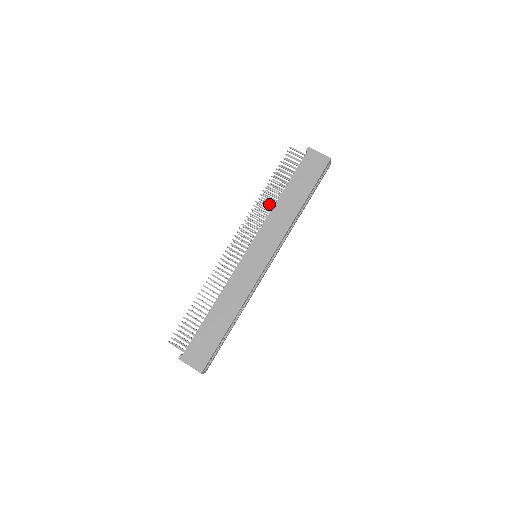
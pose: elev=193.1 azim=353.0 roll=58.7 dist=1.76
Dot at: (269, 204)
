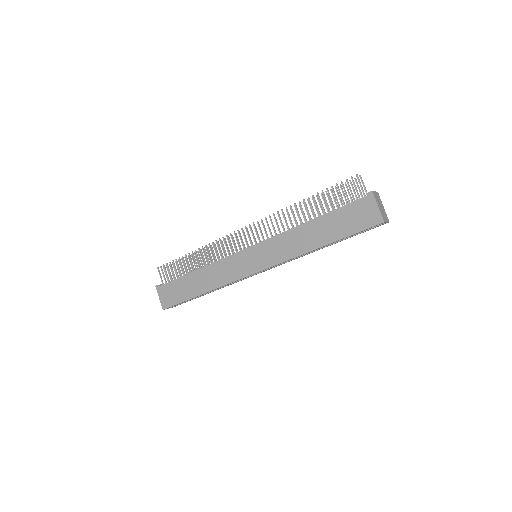
Dot at: (295, 220)
